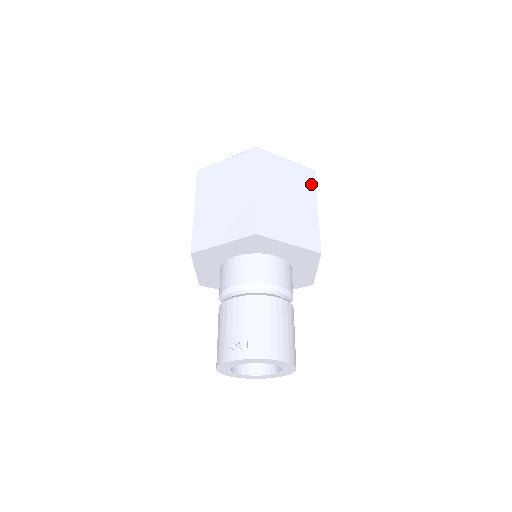
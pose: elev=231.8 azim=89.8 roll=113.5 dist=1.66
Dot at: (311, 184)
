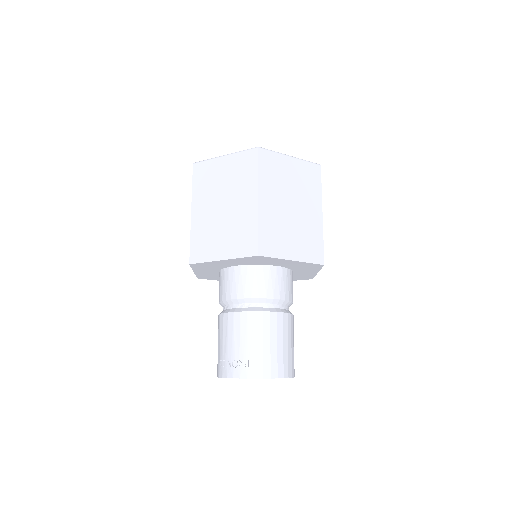
Dot at: (316, 183)
